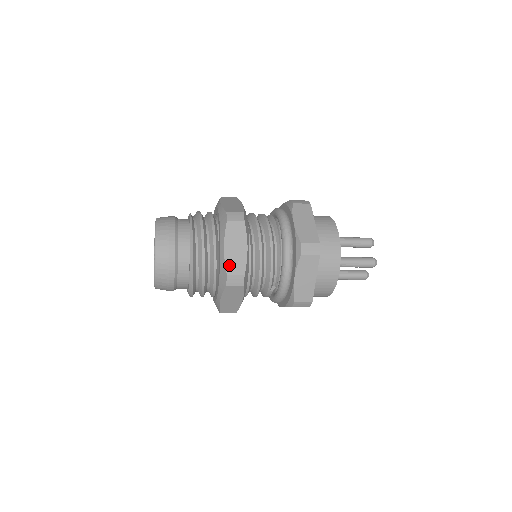
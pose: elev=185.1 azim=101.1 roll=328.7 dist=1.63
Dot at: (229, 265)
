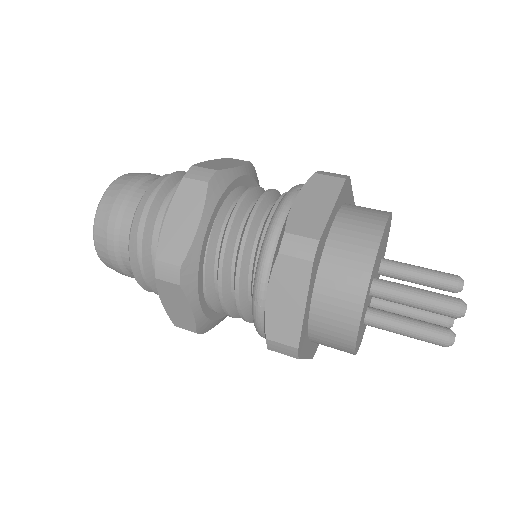
Dot at: (174, 319)
